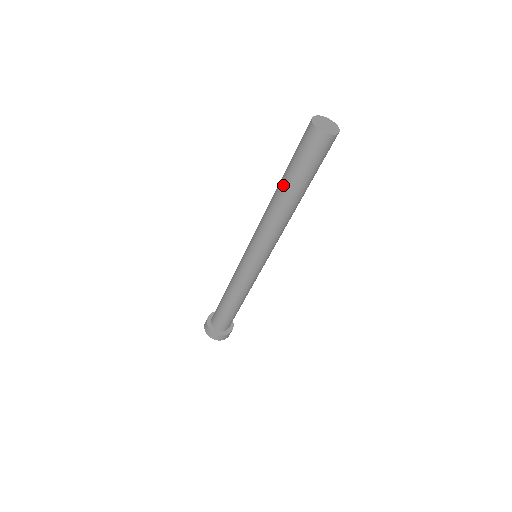
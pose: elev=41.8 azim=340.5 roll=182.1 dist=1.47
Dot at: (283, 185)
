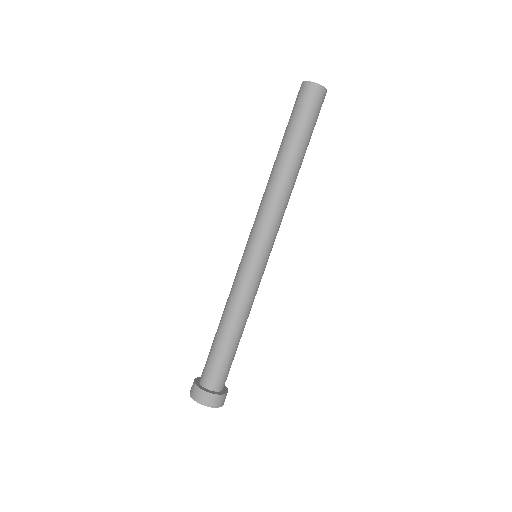
Dot at: (283, 148)
